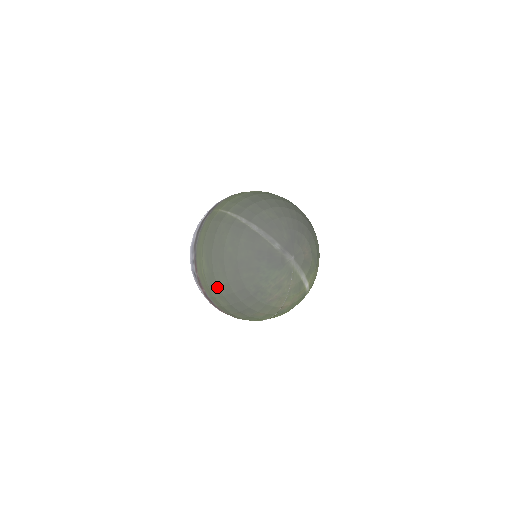
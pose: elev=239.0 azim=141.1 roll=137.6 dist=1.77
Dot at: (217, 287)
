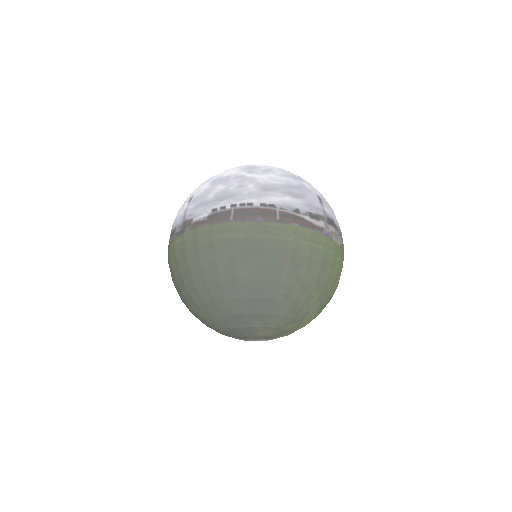
Dot at: occluded
